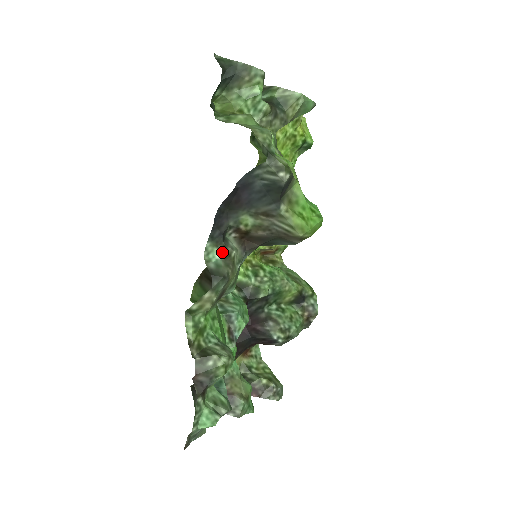
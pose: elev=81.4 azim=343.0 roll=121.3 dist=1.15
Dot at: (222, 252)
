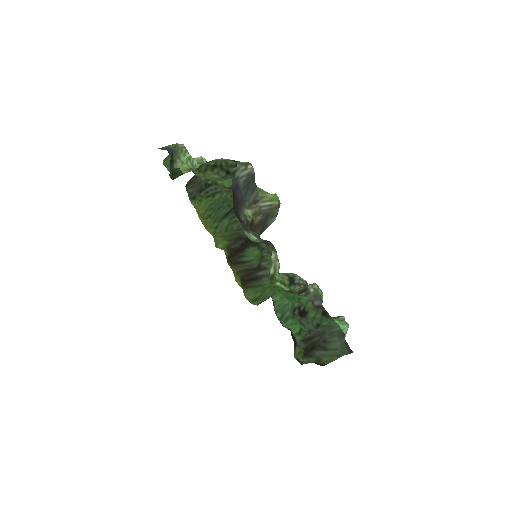
Dot at: (254, 235)
